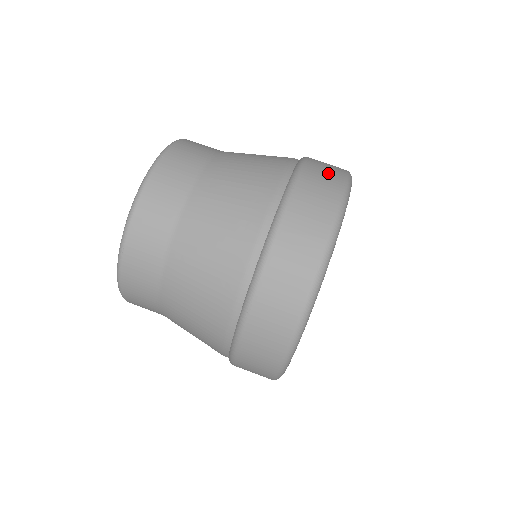
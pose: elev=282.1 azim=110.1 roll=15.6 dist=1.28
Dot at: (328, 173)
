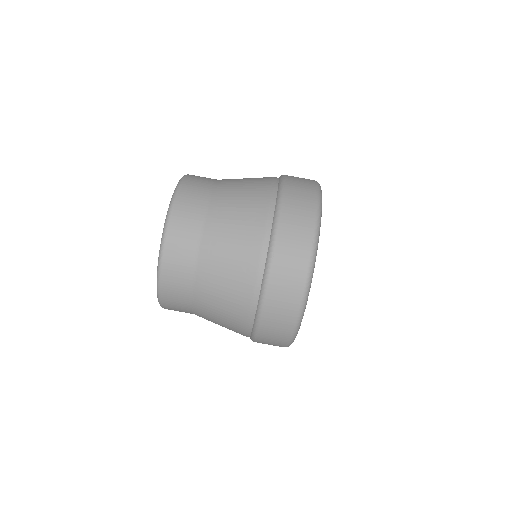
Dot at: (299, 229)
